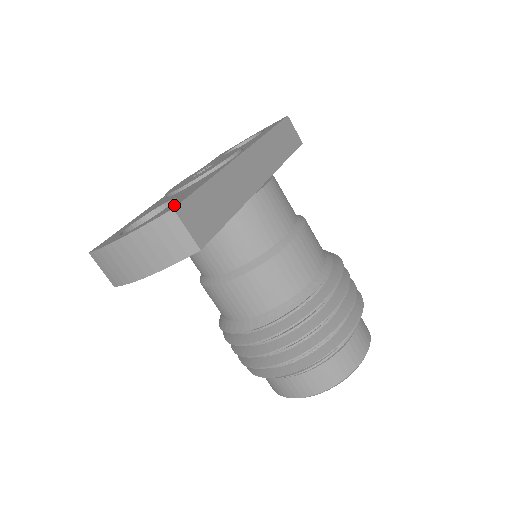
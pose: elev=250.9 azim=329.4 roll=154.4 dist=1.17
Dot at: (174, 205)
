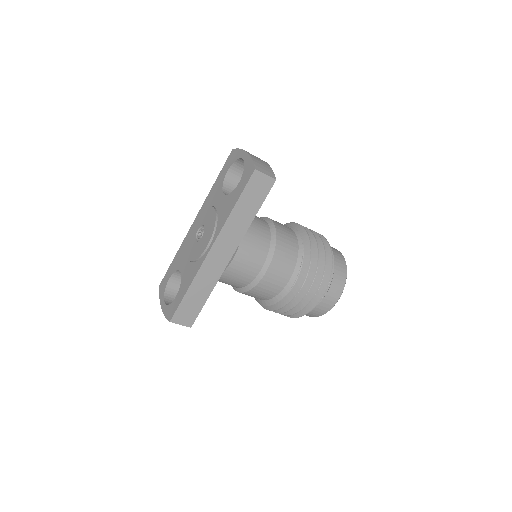
Dot at: (172, 313)
